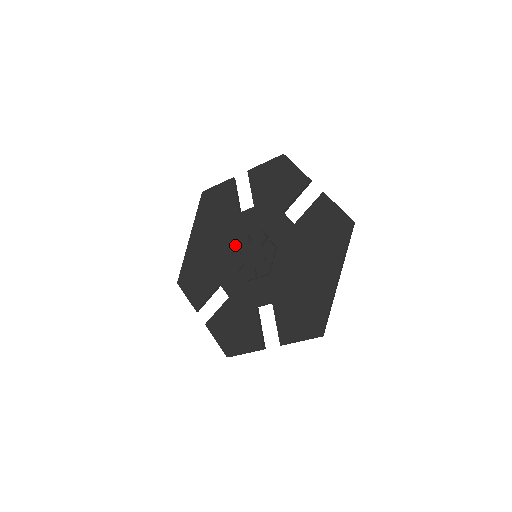
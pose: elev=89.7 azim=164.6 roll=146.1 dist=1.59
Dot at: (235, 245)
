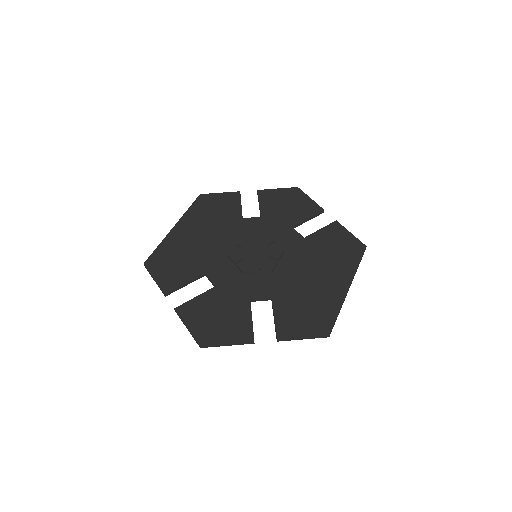
Dot at: (232, 242)
